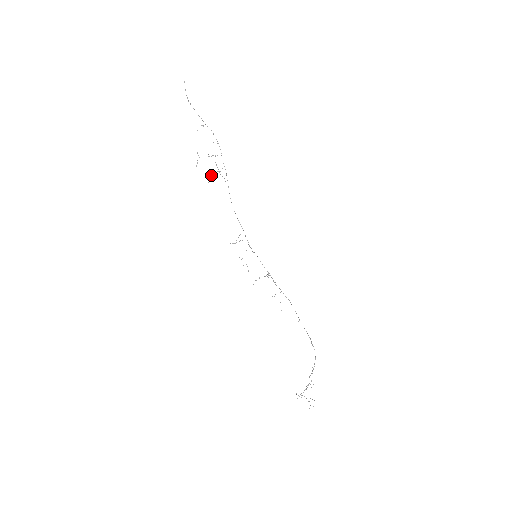
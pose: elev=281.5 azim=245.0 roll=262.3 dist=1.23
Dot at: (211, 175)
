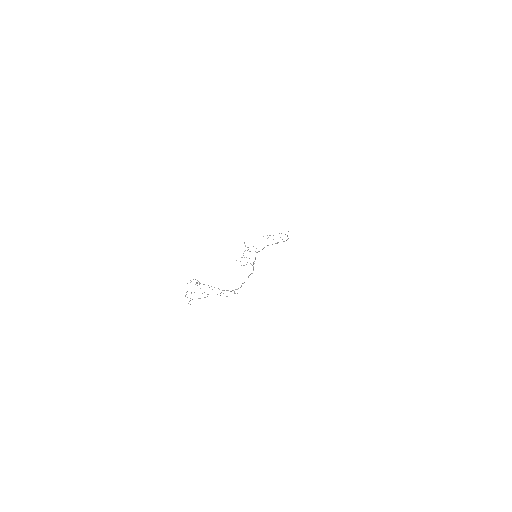
Dot at: occluded
